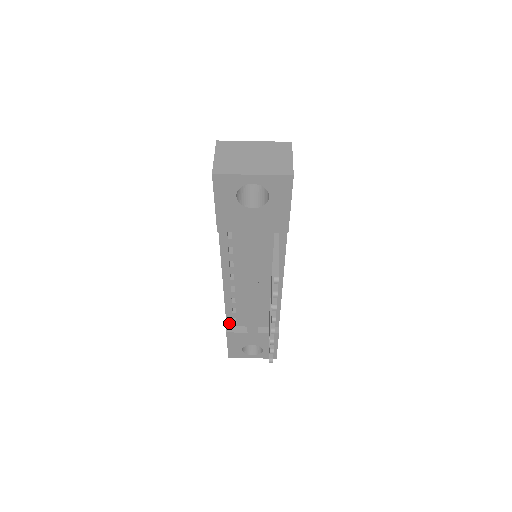
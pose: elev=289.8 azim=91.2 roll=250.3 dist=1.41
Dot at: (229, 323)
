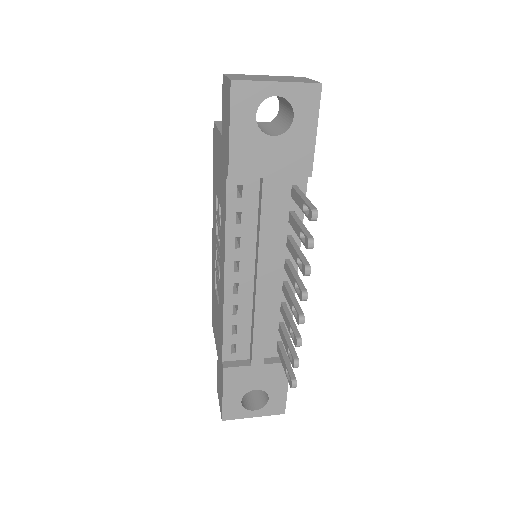
Dot at: (226, 355)
